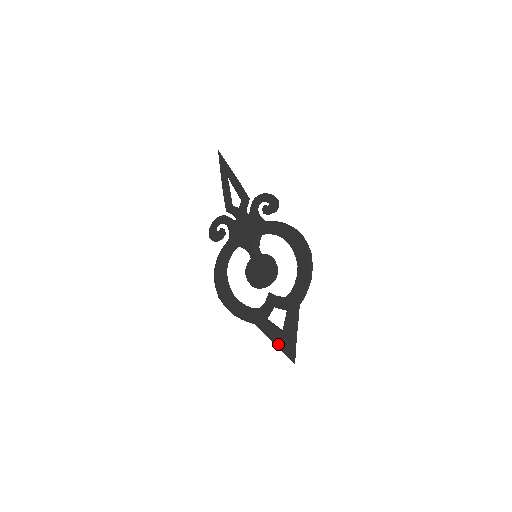
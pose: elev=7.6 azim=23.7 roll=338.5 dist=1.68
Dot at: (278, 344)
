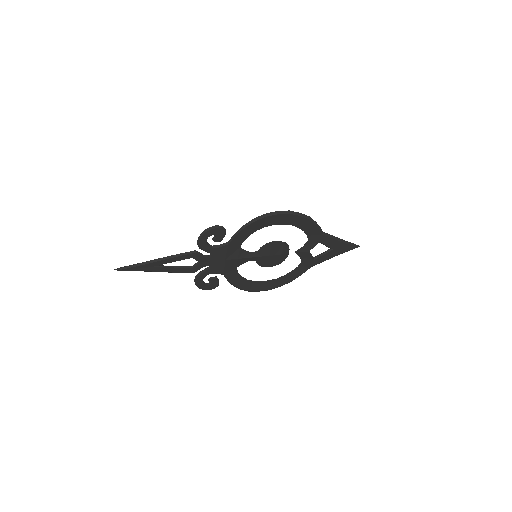
Dot at: occluded
